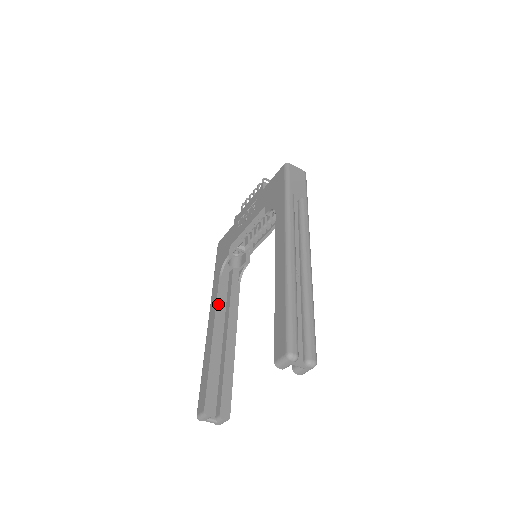
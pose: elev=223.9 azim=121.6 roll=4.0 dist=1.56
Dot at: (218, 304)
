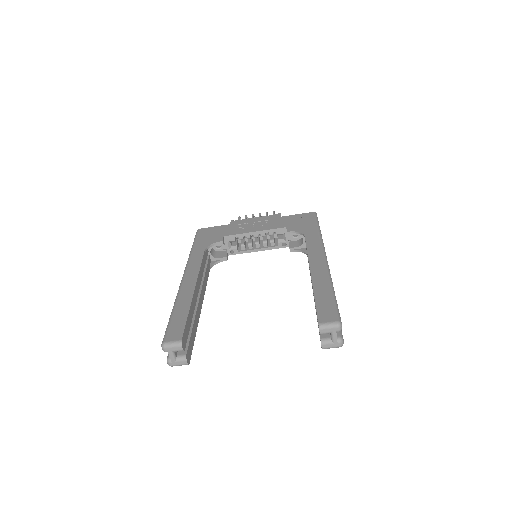
Dot at: (201, 269)
